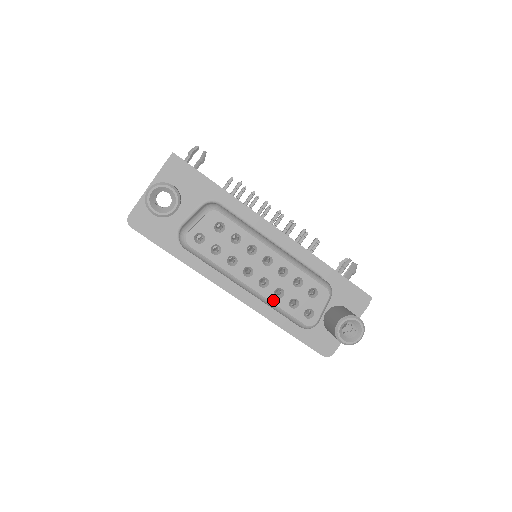
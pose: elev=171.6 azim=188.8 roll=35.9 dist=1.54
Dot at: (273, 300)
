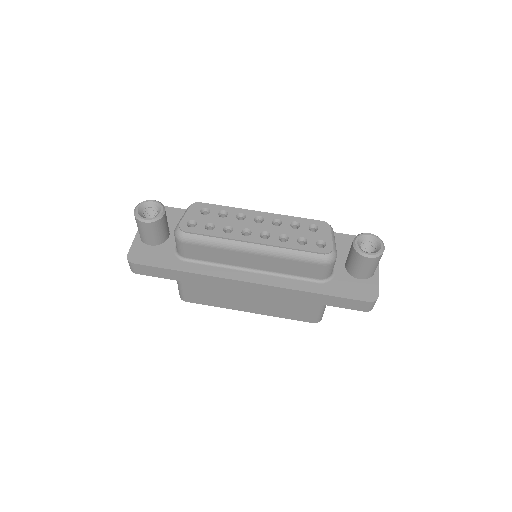
Dot at: (281, 245)
